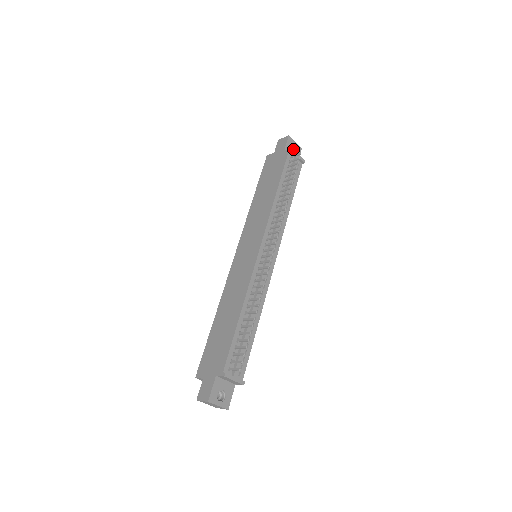
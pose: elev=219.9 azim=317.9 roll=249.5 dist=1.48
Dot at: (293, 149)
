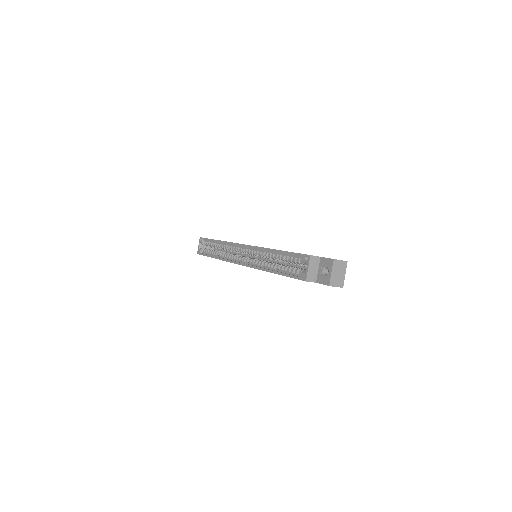
Dot at: occluded
